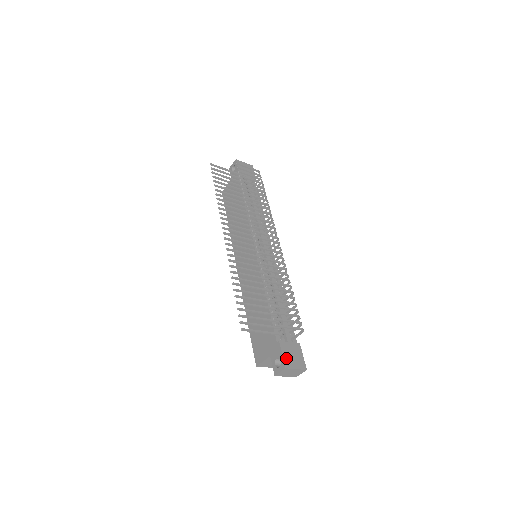
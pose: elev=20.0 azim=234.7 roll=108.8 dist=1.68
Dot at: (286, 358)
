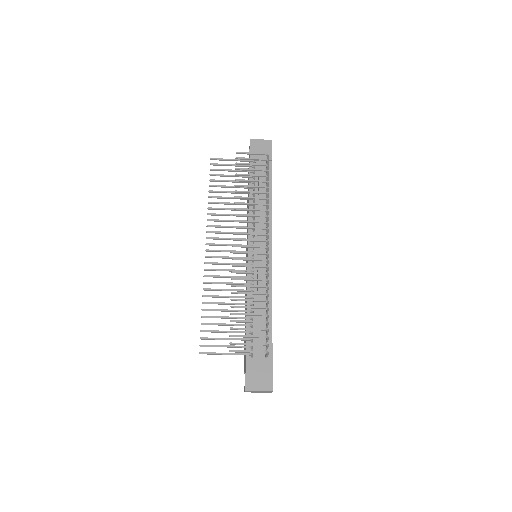
Dot at: (249, 379)
